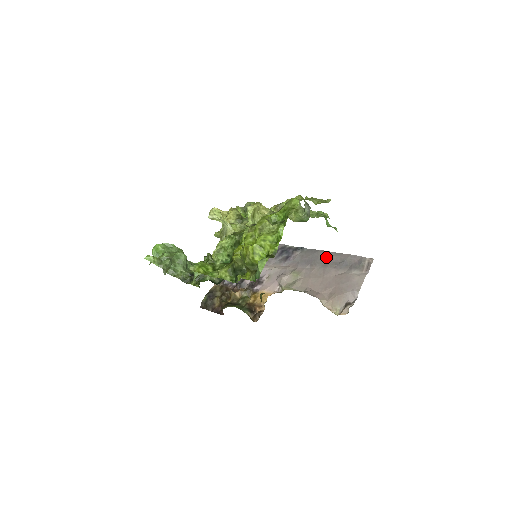
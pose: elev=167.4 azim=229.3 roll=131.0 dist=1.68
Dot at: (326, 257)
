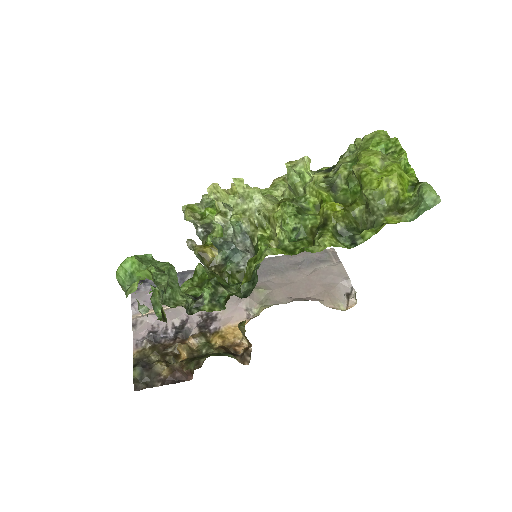
Dot at: (281, 262)
